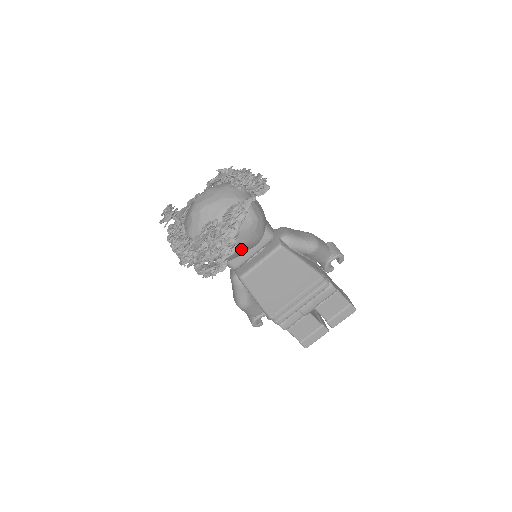
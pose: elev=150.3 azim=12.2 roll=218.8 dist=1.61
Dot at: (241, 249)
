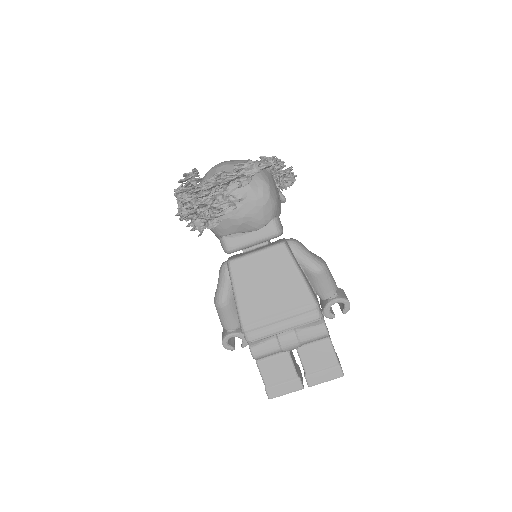
Dot at: (241, 221)
